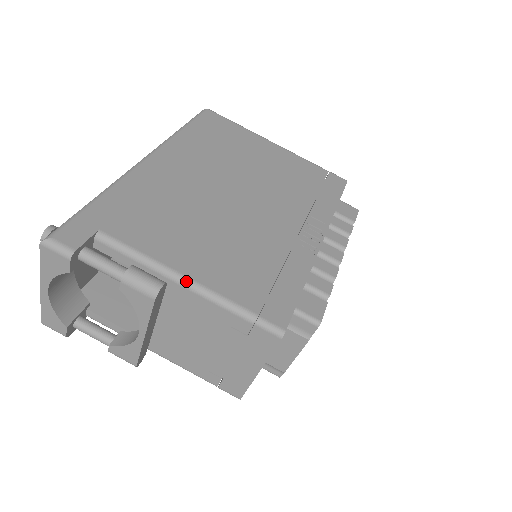
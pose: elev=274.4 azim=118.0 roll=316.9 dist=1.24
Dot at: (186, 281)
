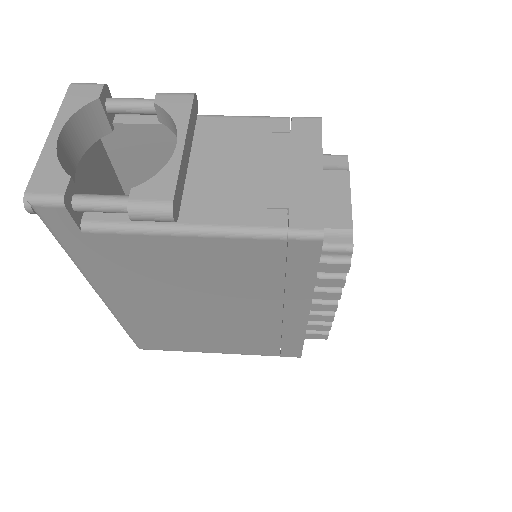
Dot at: (214, 115)
